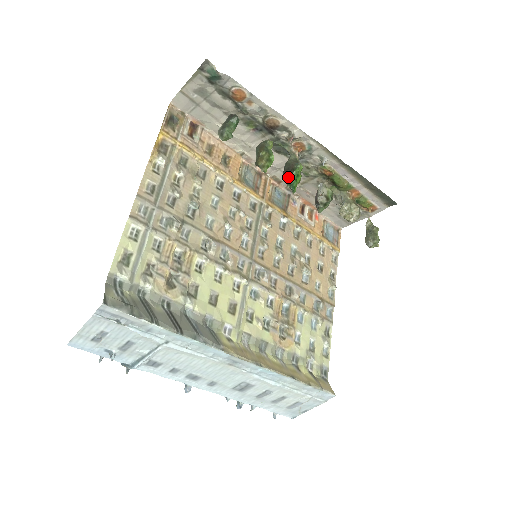
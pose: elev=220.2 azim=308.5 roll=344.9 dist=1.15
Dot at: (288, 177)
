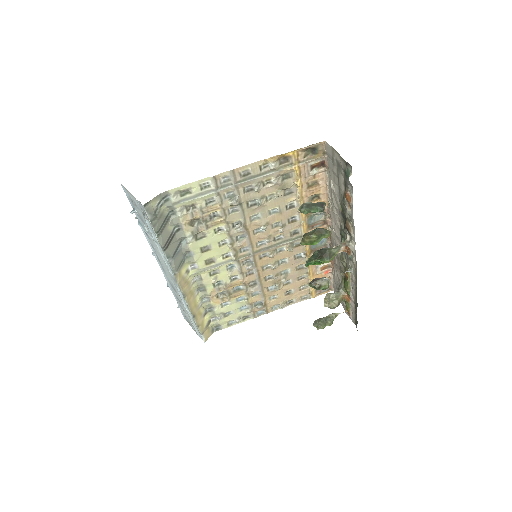
Dot at: (315, 256)
